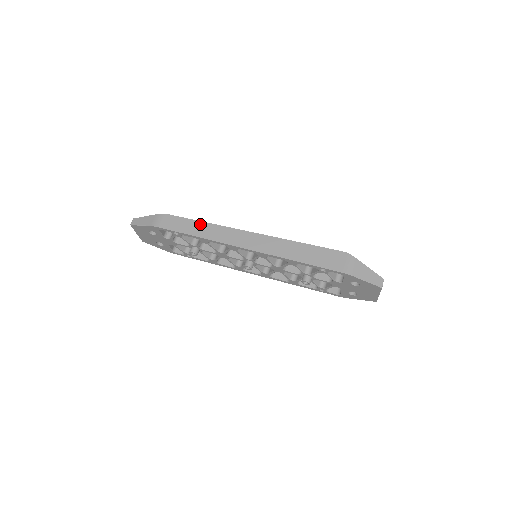
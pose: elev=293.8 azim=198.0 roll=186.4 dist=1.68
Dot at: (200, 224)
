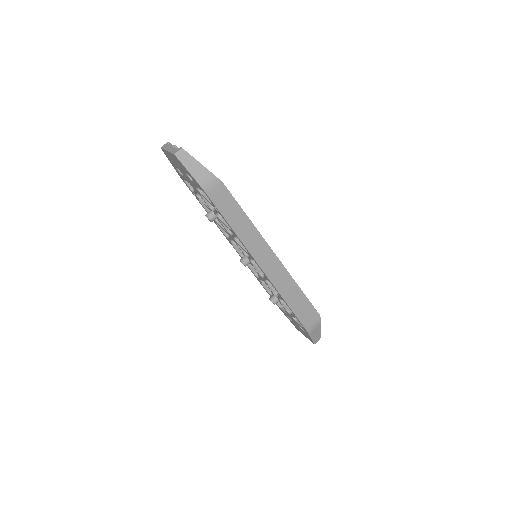
Dot at: (245, 219)
